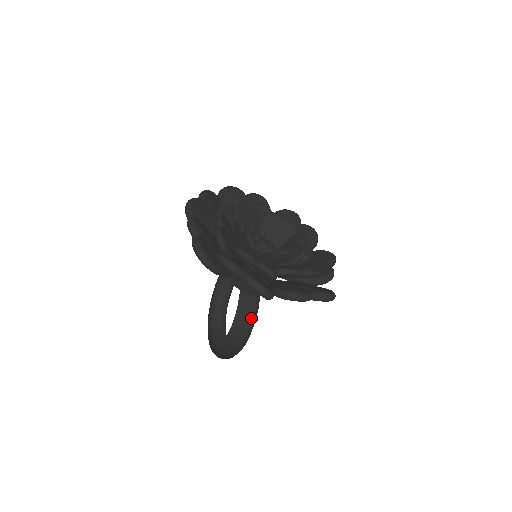
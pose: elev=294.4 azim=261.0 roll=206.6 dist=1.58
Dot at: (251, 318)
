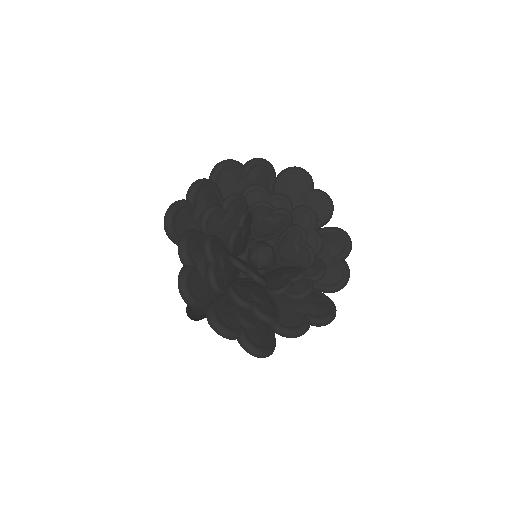
Dot at: occluded
